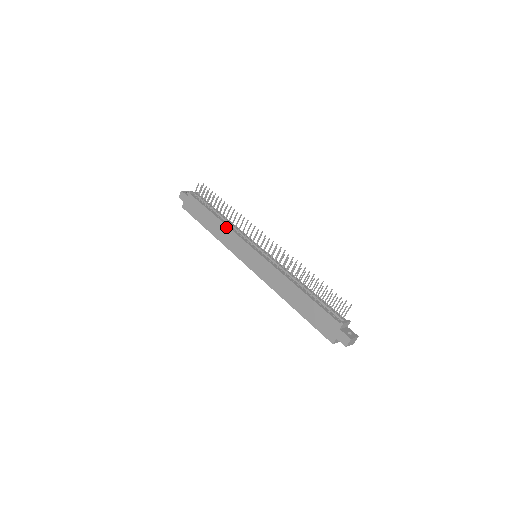
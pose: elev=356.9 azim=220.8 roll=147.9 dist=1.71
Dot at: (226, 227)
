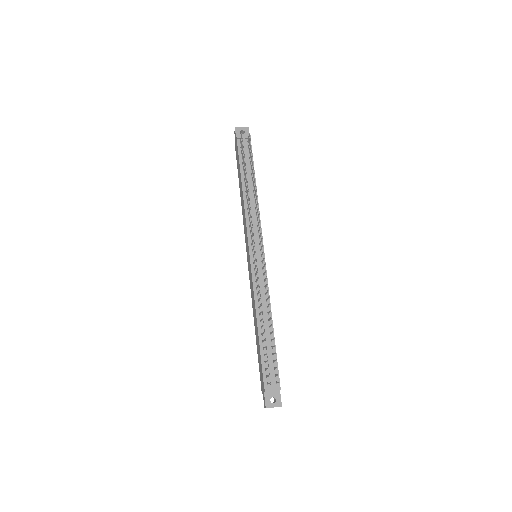
Dot at: (244, 207)
